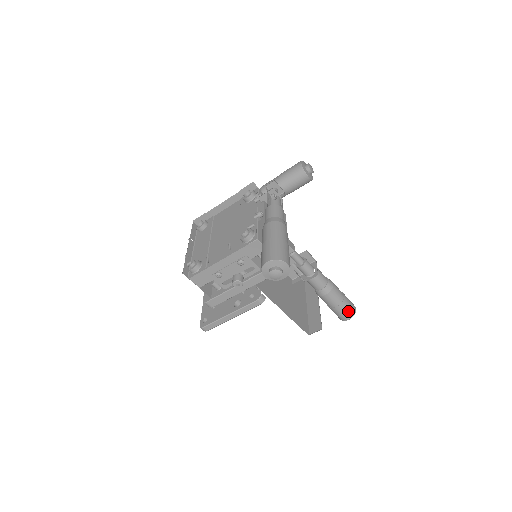
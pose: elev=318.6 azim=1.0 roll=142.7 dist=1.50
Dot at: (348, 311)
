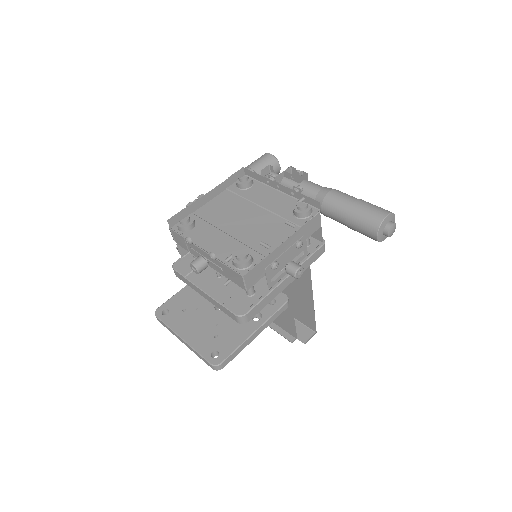
Dot at: occluded
